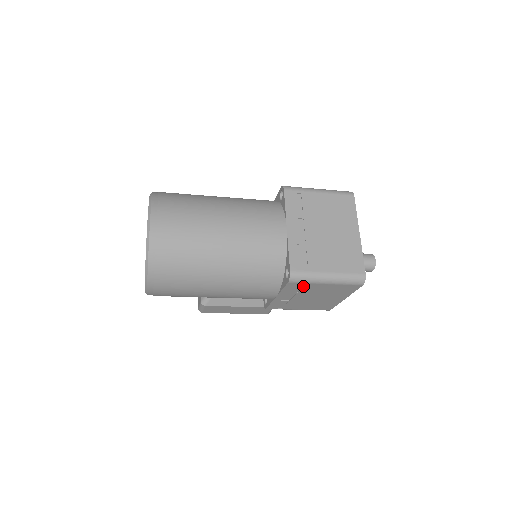
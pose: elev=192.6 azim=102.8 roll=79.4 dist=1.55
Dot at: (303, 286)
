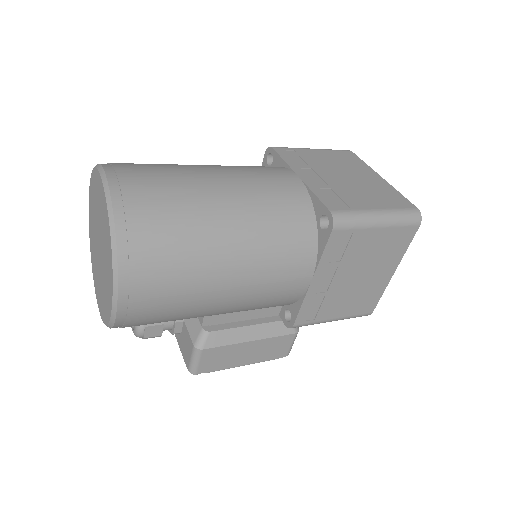
Dot at: (349, 240)
